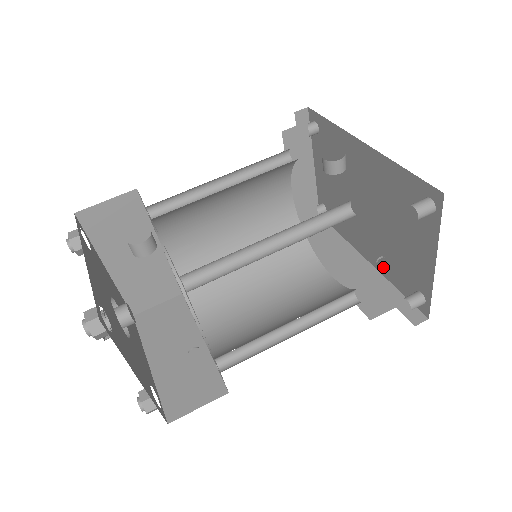
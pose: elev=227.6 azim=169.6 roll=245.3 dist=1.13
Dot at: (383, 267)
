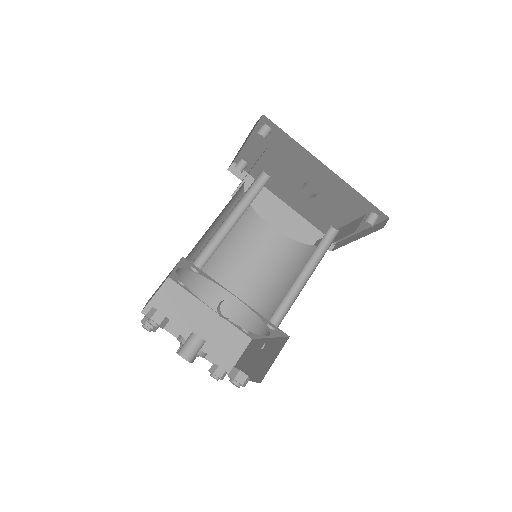
Dot at: (304, 213)
